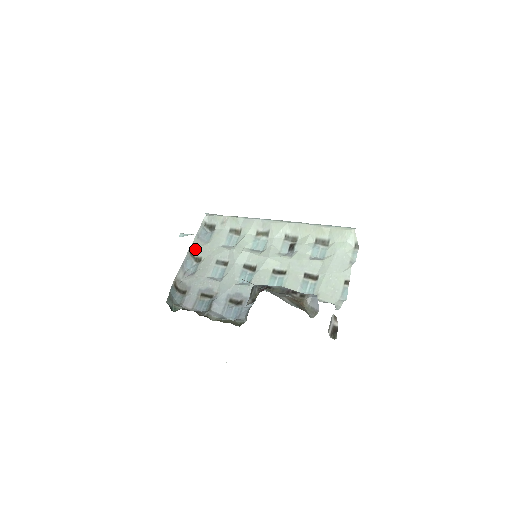
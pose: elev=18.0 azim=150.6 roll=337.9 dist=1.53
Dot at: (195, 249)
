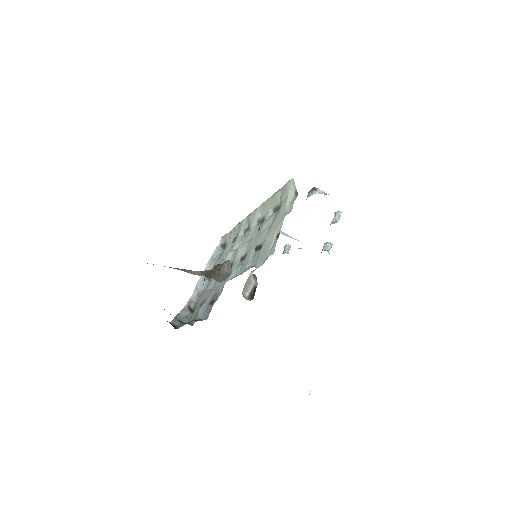
Dot at: occluded
